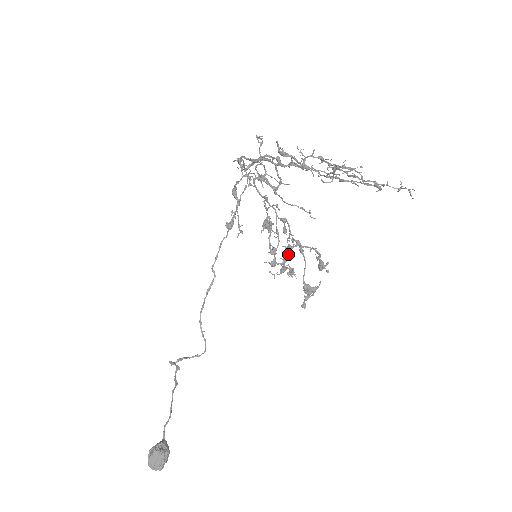
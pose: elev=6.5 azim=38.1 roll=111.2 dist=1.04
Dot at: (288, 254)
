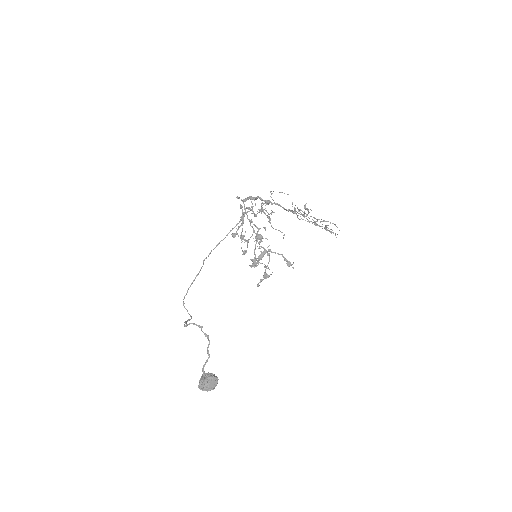
Dot at: (263, 256)
